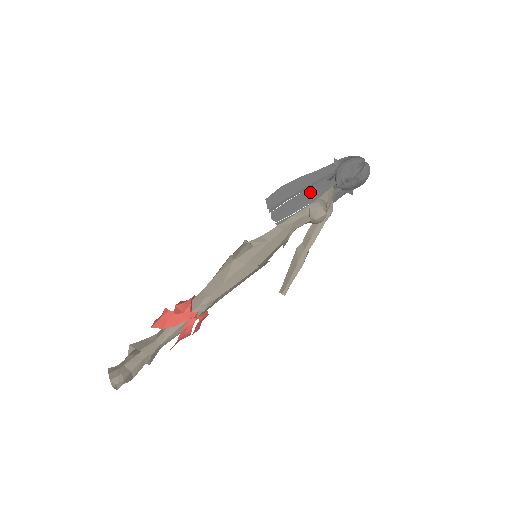
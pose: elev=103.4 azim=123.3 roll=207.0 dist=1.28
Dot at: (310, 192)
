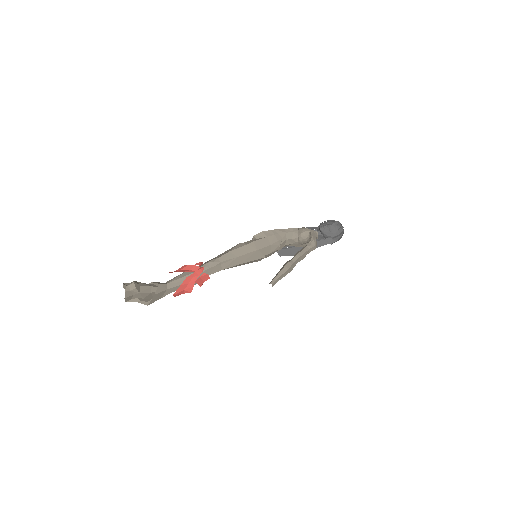
Dot at: occluded
